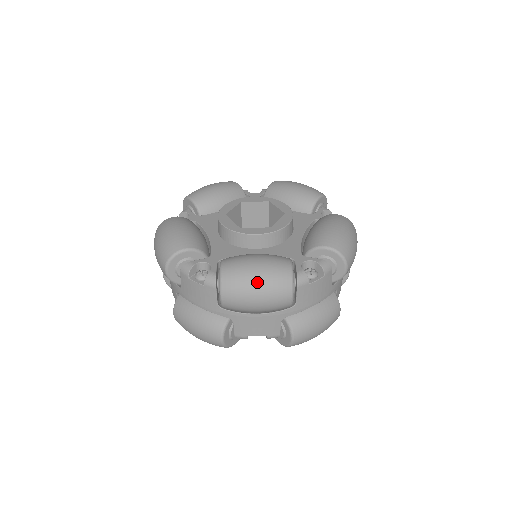
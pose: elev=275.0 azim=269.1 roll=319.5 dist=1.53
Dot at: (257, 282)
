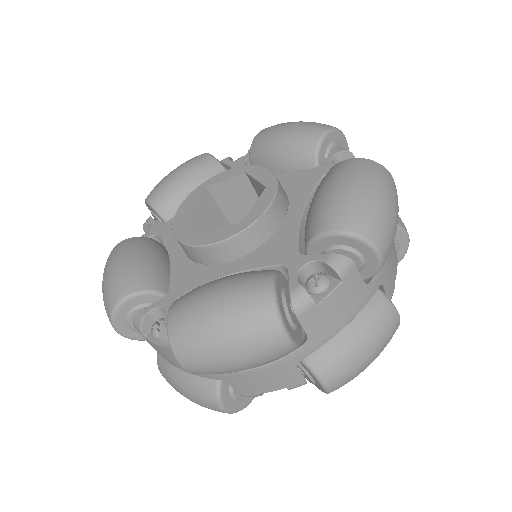
Dot at: (220, 335)
